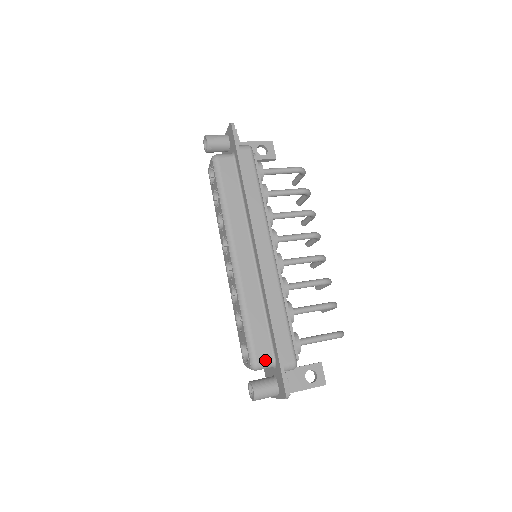
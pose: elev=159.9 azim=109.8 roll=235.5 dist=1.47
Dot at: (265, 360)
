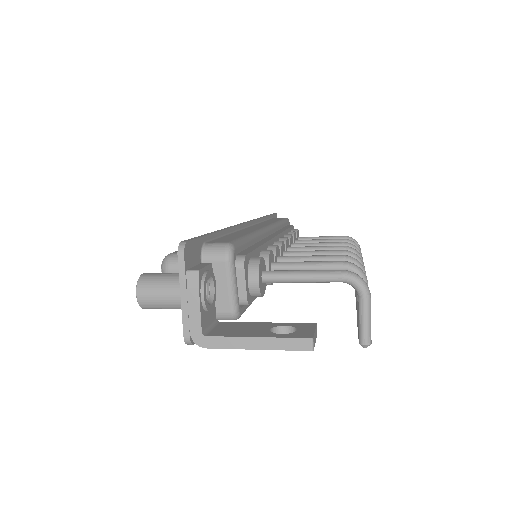
Dot at: occluded
